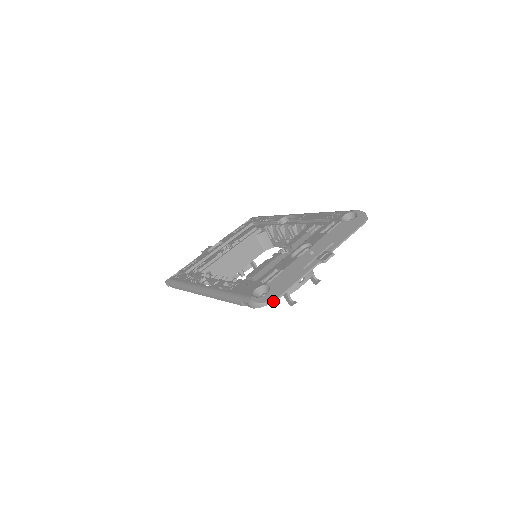
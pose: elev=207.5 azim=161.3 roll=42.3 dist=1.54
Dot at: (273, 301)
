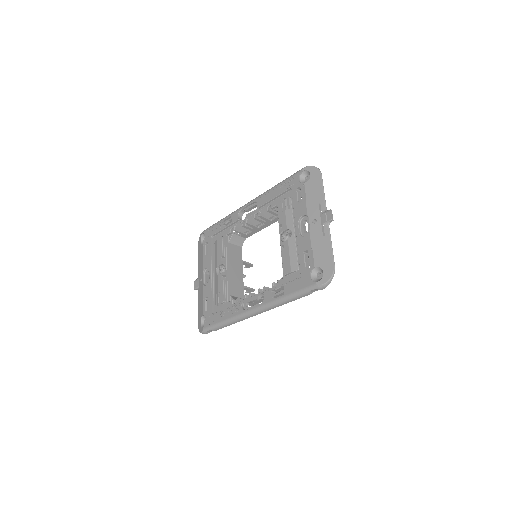
Dot at: (334, 273)
